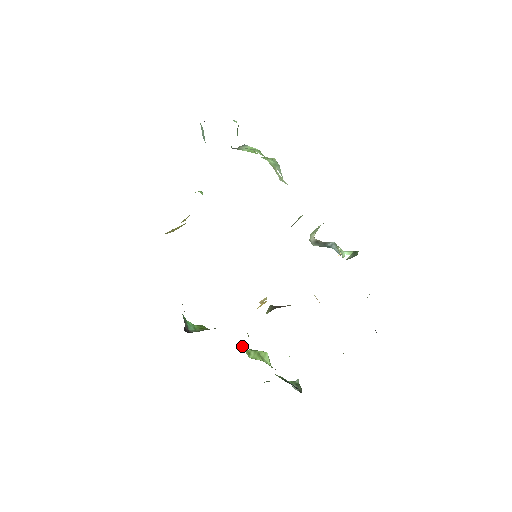
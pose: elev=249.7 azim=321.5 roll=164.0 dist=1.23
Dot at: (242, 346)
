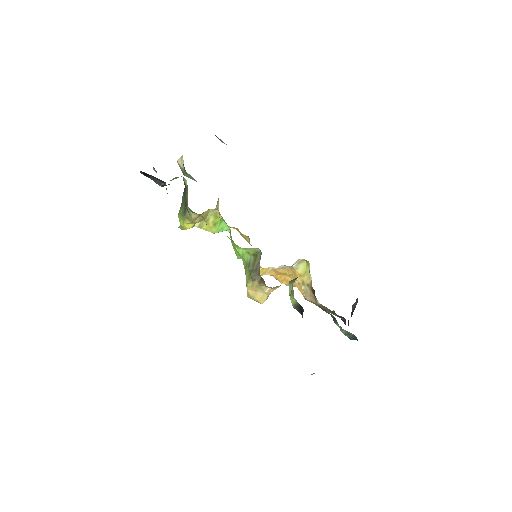
Dot at: occluded
